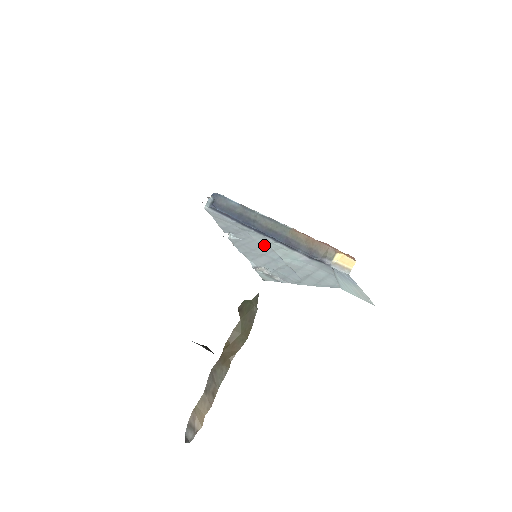
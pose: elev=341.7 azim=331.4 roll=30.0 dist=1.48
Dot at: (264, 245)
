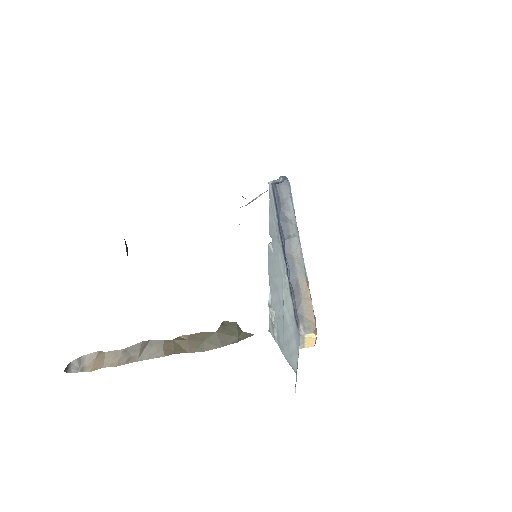
Dot at: (281, 274)
